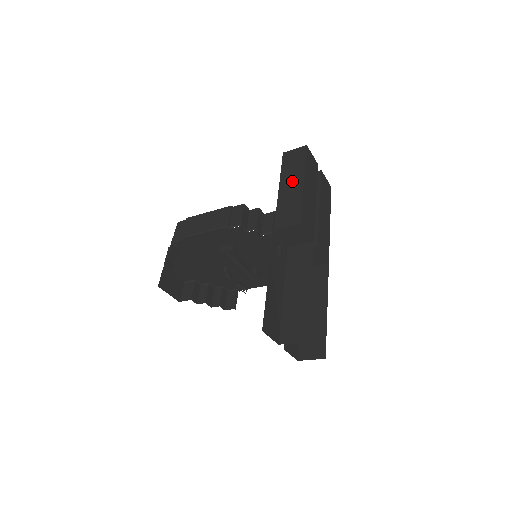
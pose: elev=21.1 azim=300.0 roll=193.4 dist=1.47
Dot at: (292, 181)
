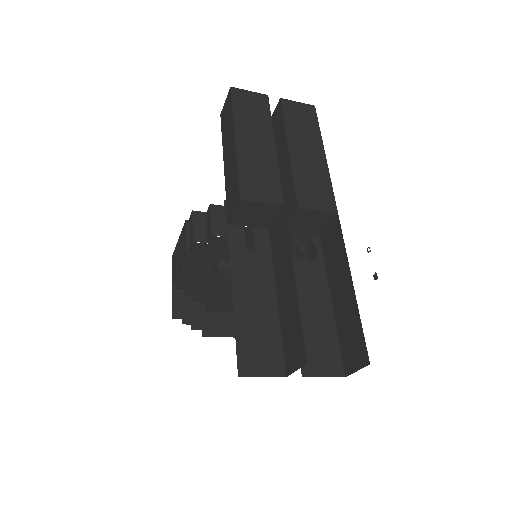
Dot at: (228, 146)
